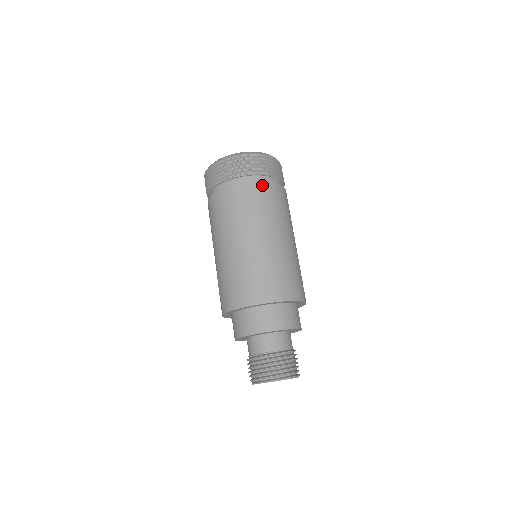
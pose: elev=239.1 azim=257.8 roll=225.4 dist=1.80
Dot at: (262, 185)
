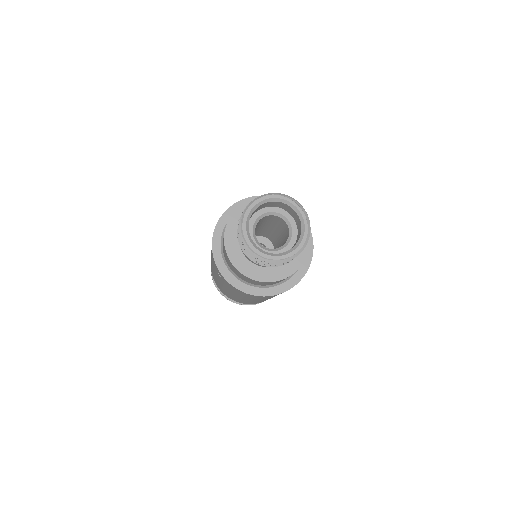
Dot at: occluded
